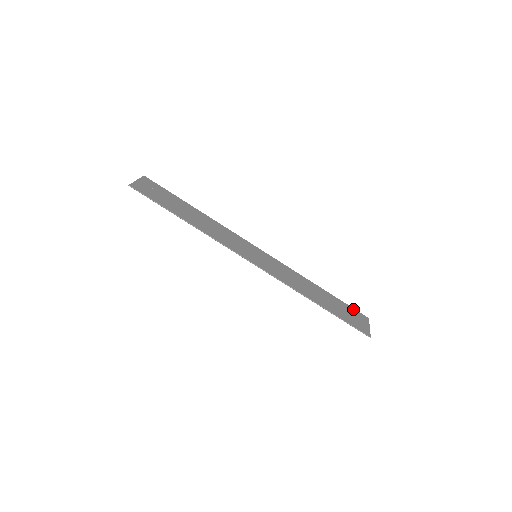
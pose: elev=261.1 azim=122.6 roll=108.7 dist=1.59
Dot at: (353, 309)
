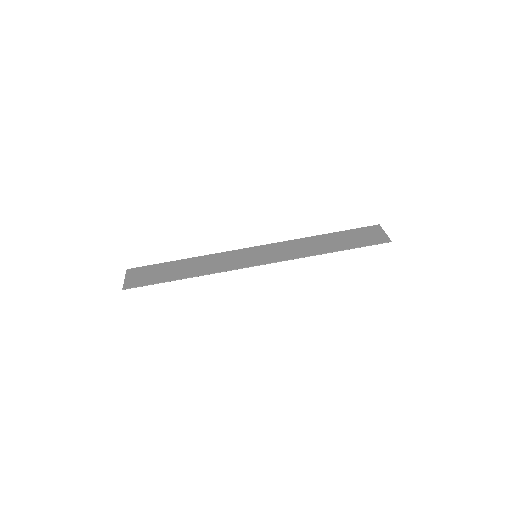
Dot at: (362, 229)
